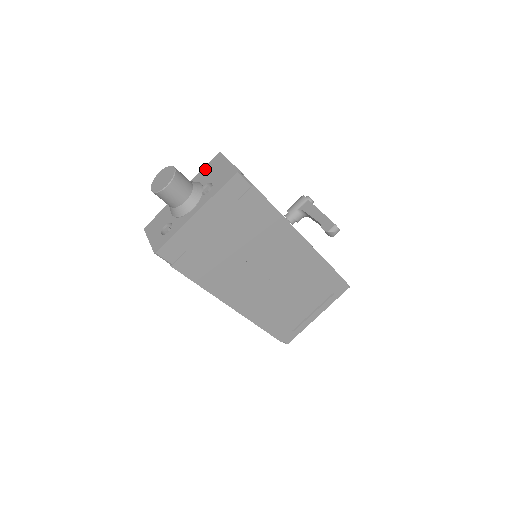
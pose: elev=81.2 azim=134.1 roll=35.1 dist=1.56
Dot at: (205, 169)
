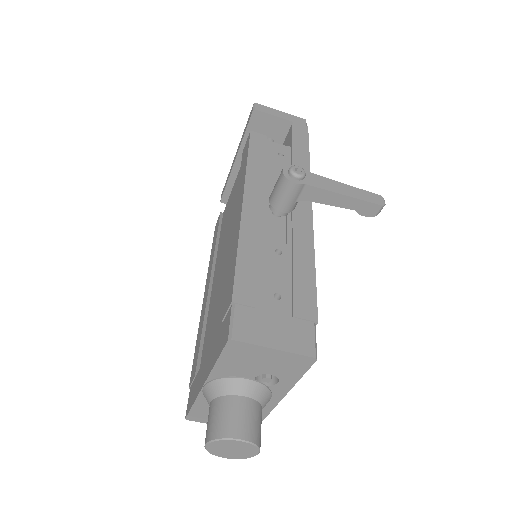
Dot at: (224, 363)
